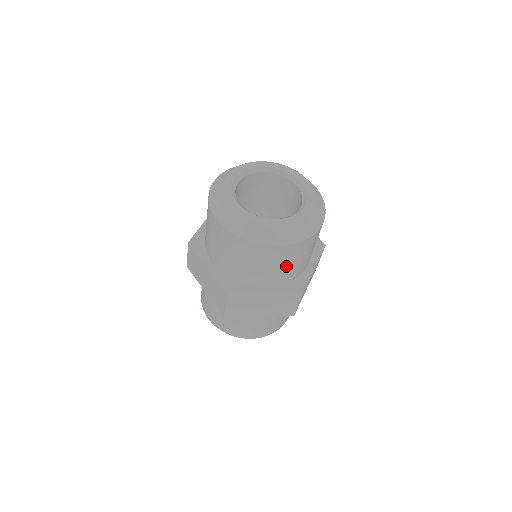
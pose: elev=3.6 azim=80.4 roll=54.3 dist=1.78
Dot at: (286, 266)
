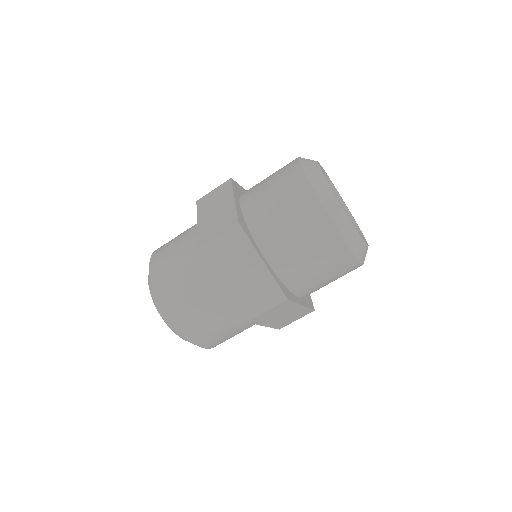
Dot at: occluded
